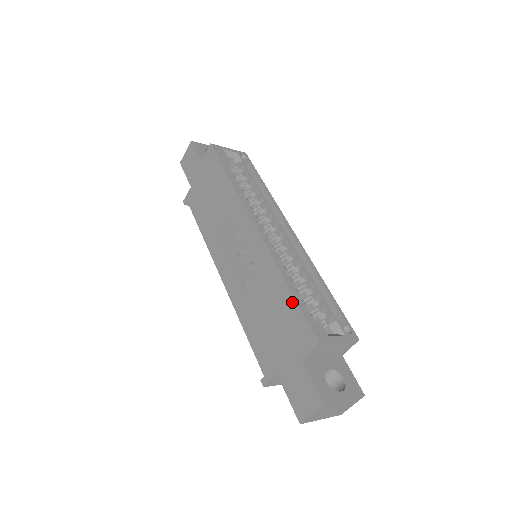
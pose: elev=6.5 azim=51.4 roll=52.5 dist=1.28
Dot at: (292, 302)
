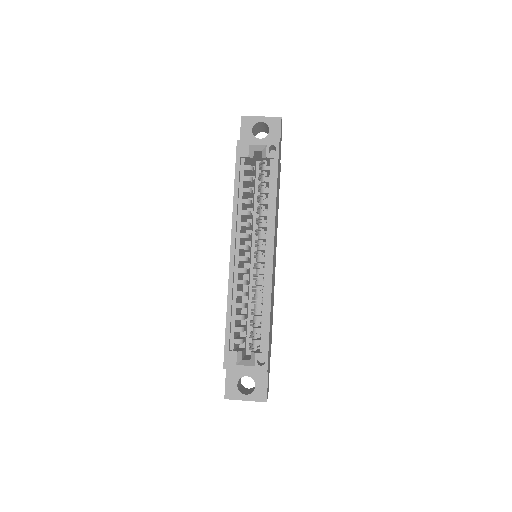
Dot at: (226, 329)
